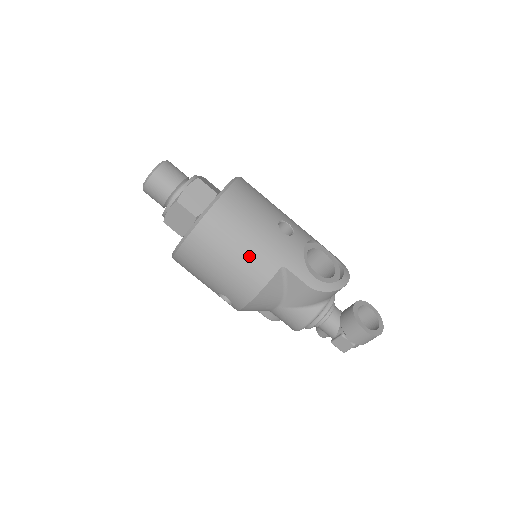
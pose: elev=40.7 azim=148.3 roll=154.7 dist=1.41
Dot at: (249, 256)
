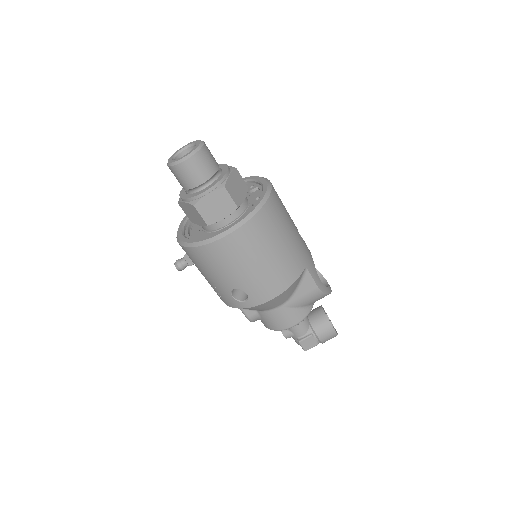
Dot at: (287, 254)
